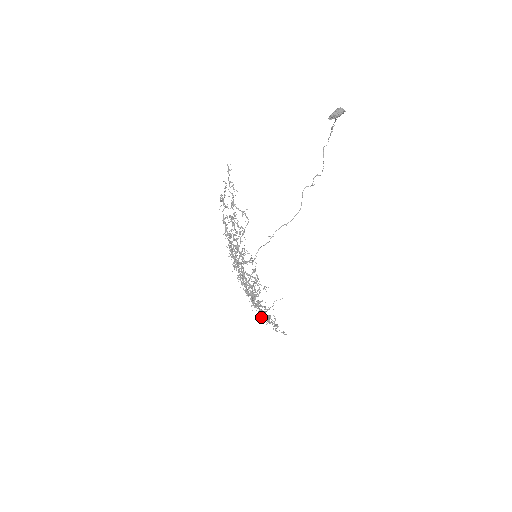
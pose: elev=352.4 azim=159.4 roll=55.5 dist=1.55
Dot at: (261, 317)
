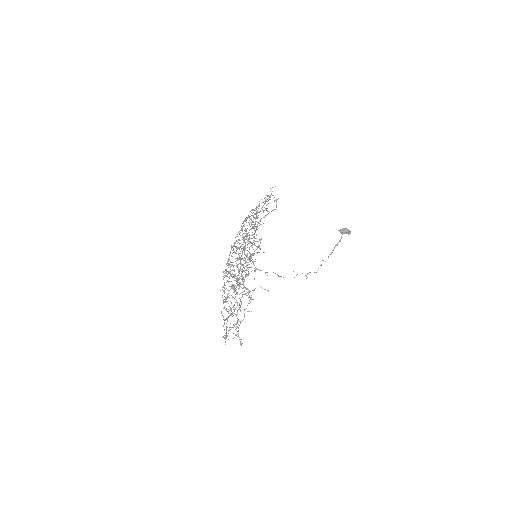
Dot at: (230, 308)
